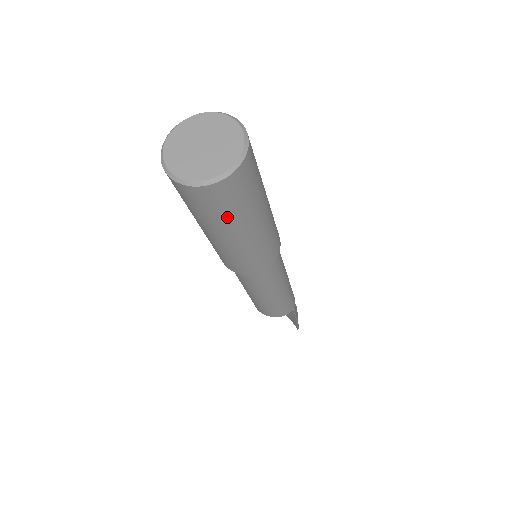
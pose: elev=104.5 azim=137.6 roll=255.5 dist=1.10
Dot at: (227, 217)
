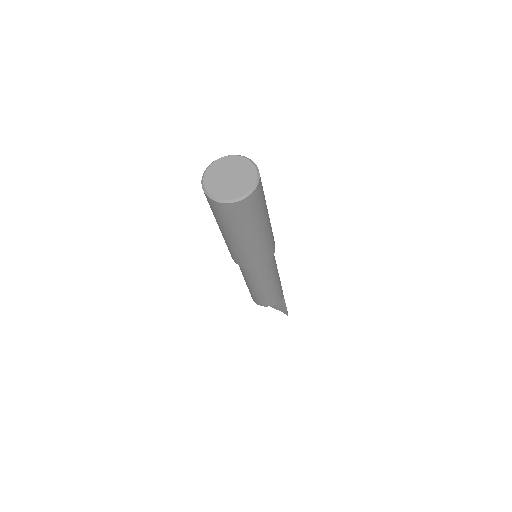
Dot at: (253, 220)
